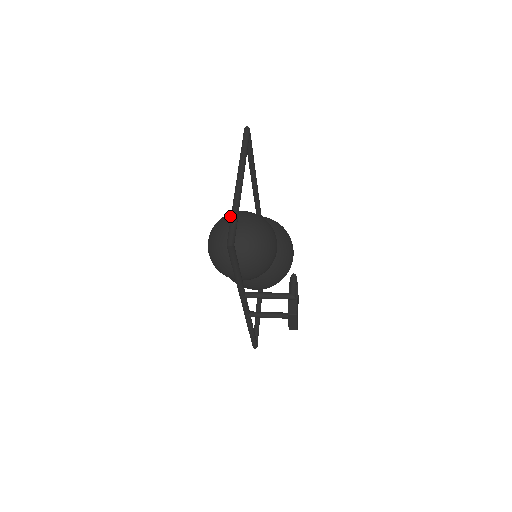
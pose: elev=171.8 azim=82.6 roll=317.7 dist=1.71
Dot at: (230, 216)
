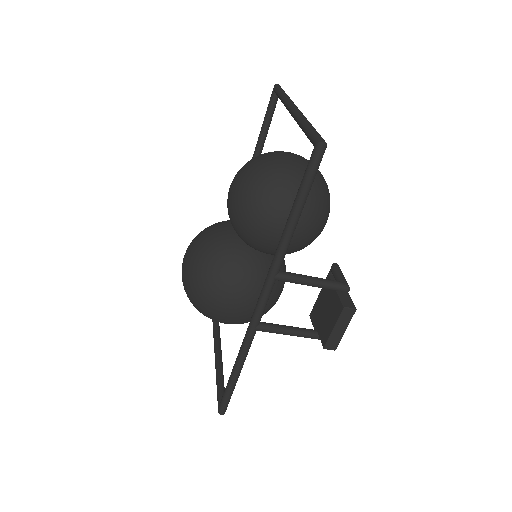
Dot at: (276, 151)
